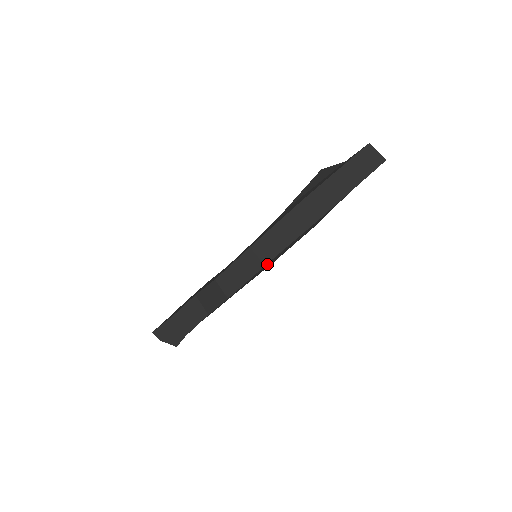
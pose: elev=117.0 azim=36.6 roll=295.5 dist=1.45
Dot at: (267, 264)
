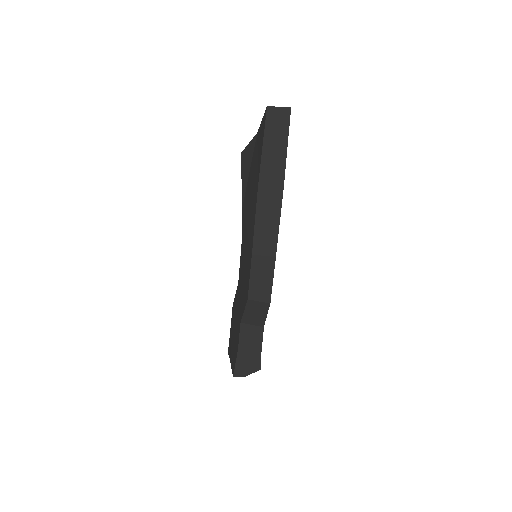
Dot at: (275, 255)
